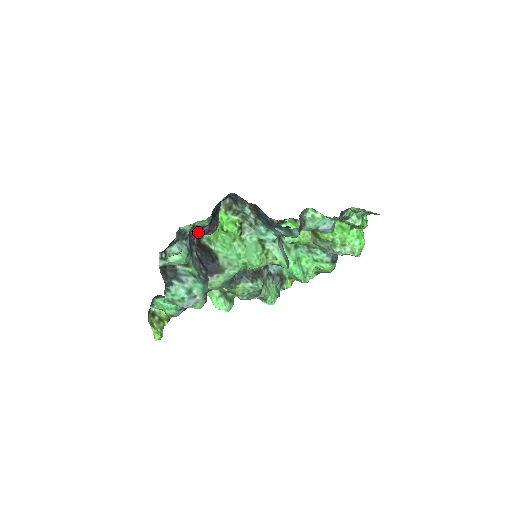
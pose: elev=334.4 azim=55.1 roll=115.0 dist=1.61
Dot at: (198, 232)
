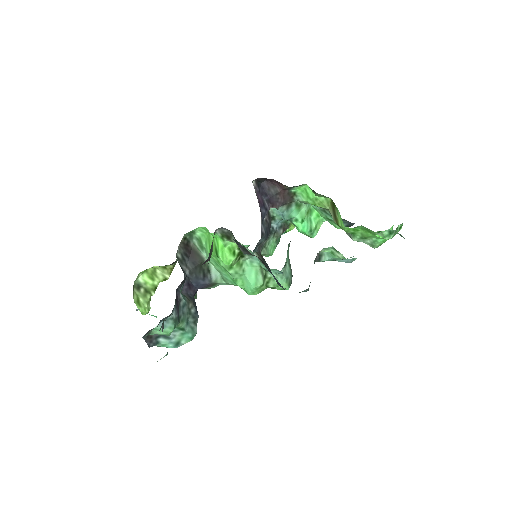
Dot at: (186, 275)
